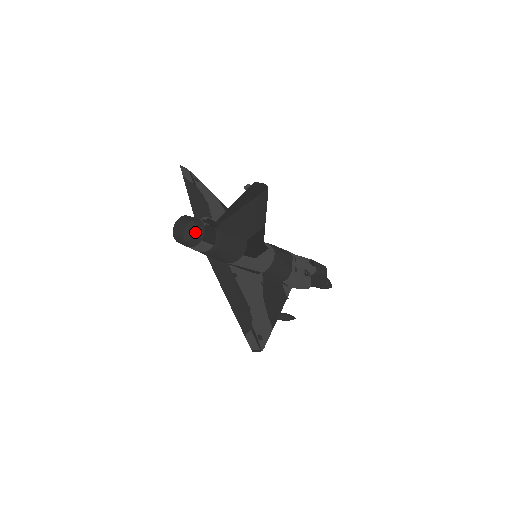
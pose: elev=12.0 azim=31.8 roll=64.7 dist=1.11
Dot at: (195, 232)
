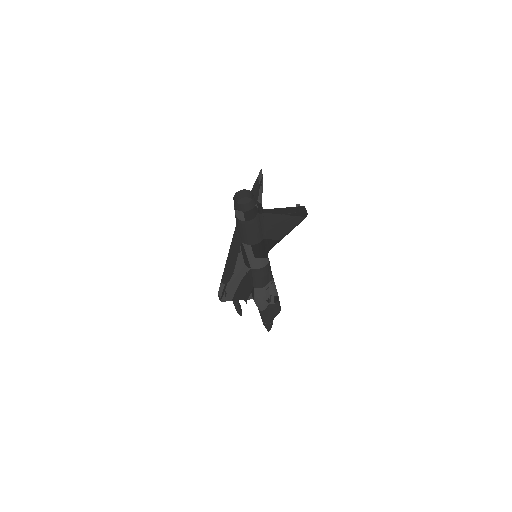
Dot at: (249, 203)
